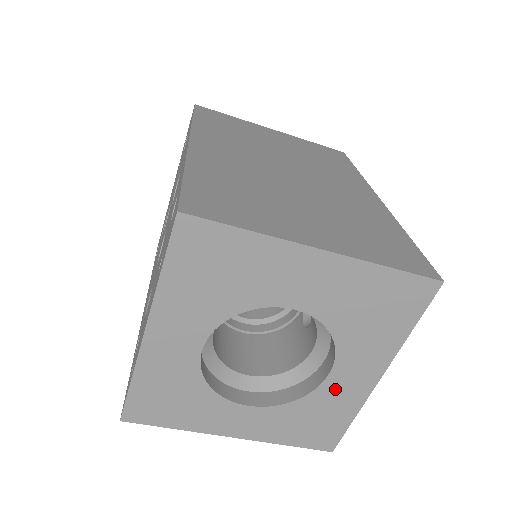
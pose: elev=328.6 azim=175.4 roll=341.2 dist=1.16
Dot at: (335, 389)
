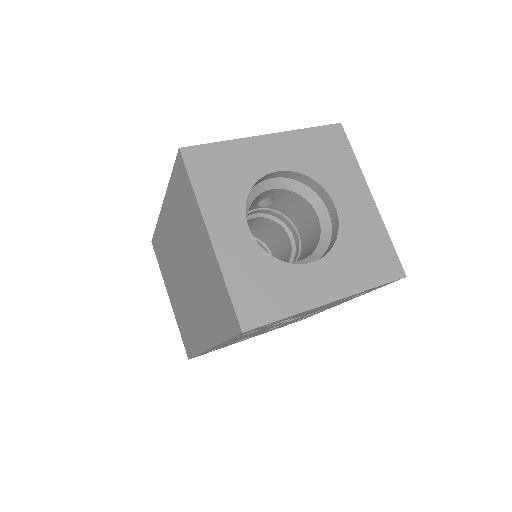
Dot at: (302, 278)
